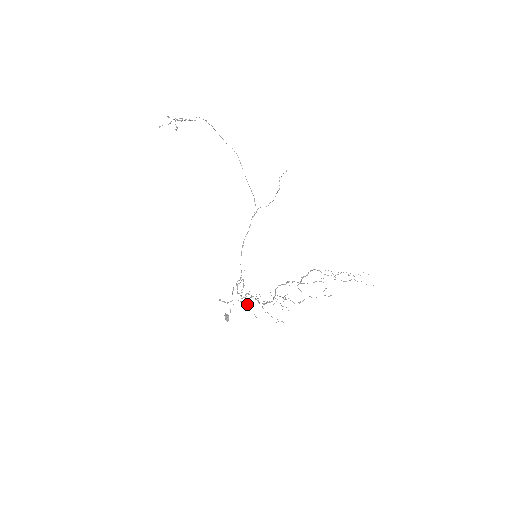
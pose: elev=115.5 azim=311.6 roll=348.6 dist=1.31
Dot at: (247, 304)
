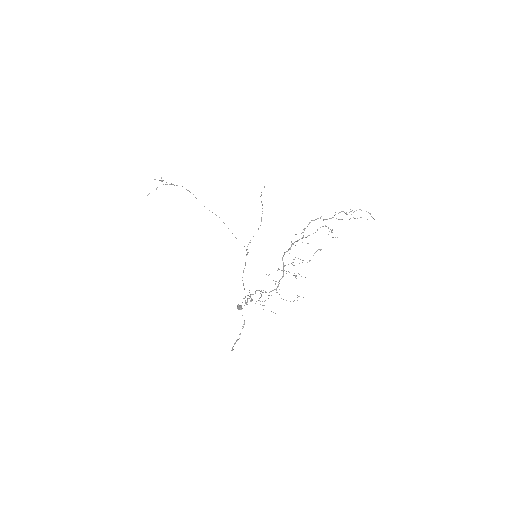
Dot at: occluded
